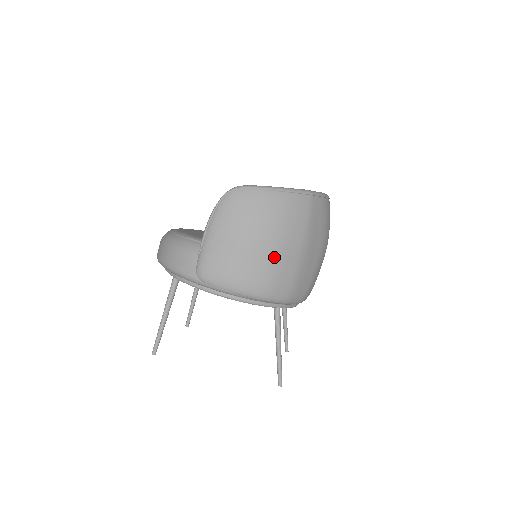
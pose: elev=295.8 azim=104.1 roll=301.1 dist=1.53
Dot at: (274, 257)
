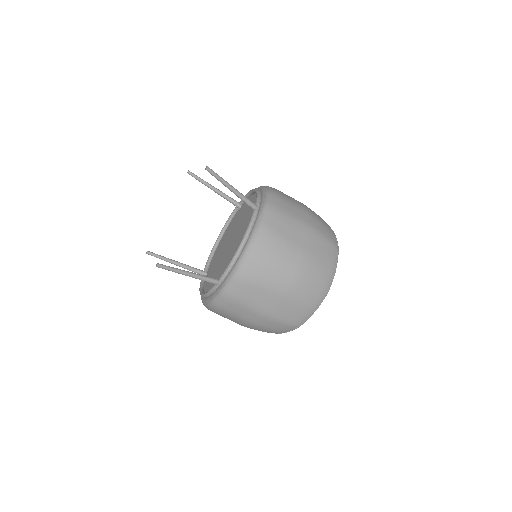
Dot at: (298, 206)
